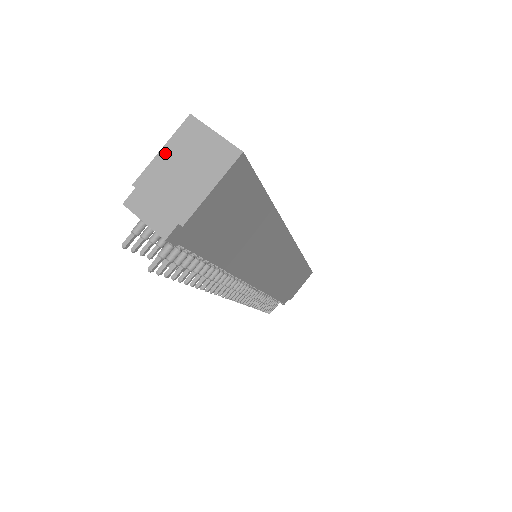
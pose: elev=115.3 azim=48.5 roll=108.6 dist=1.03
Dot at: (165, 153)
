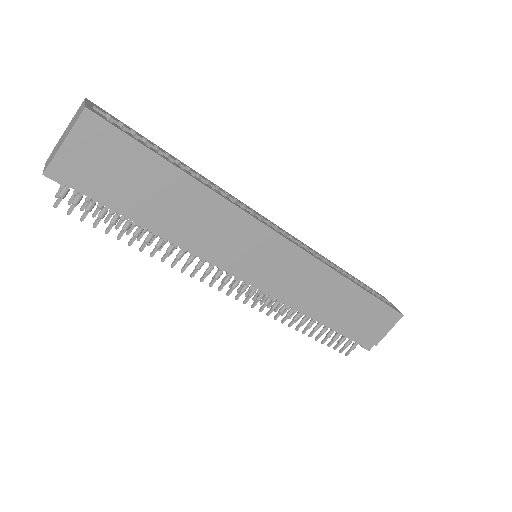
Dot at: (68, 125)
